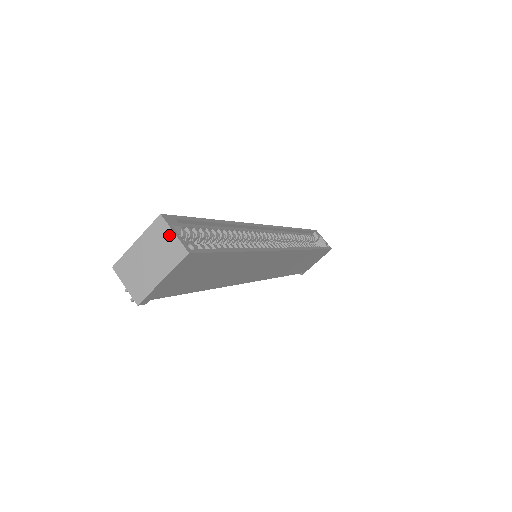
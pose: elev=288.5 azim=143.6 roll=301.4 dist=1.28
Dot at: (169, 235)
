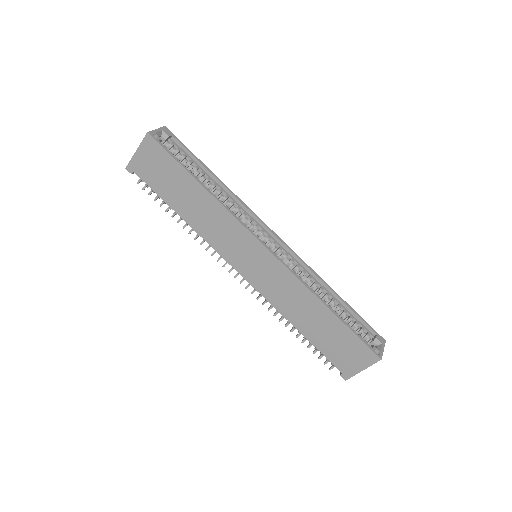
Dot at: (156, 131)
